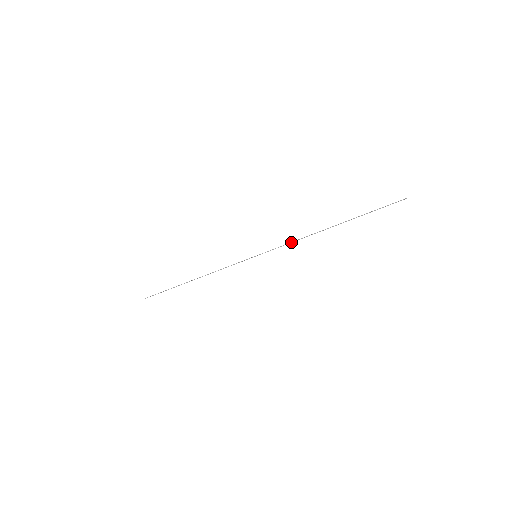
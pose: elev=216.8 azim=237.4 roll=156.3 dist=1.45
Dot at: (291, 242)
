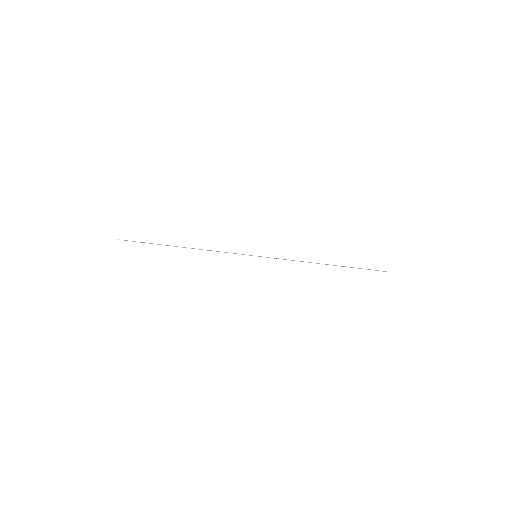
Dot at: (292, 260)
